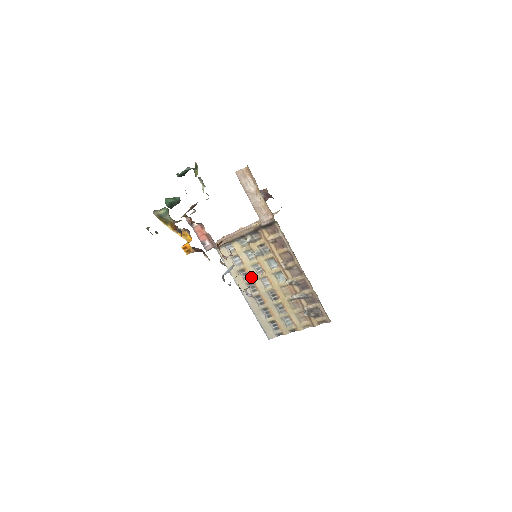
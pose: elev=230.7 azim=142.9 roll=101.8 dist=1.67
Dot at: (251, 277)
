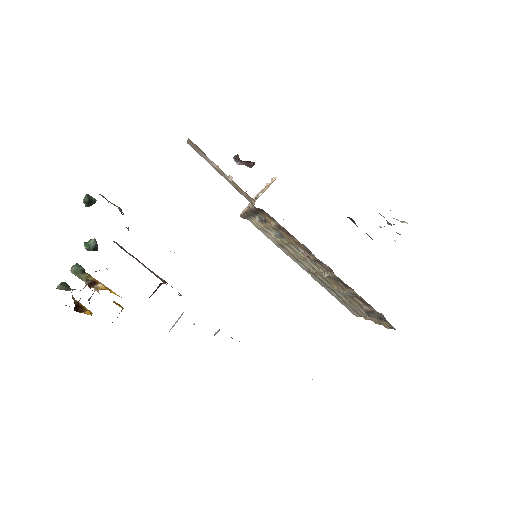
Dot at: (293, 255)
